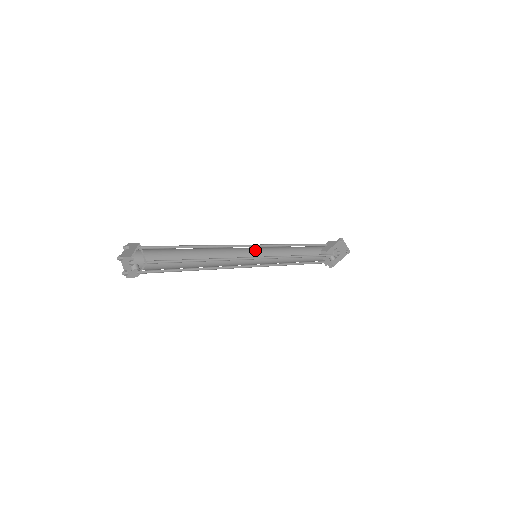
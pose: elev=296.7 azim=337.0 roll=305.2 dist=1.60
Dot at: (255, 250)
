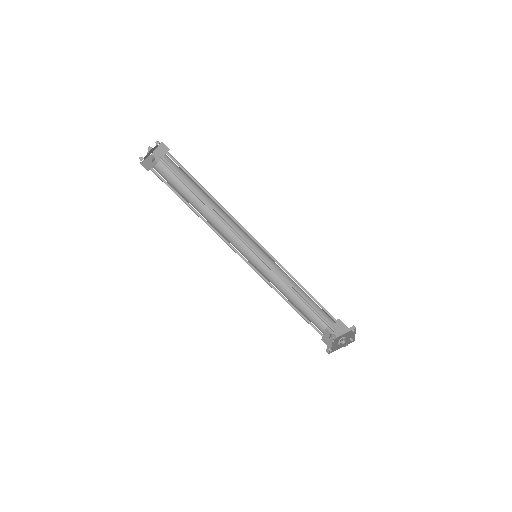
Dot at: occluded
